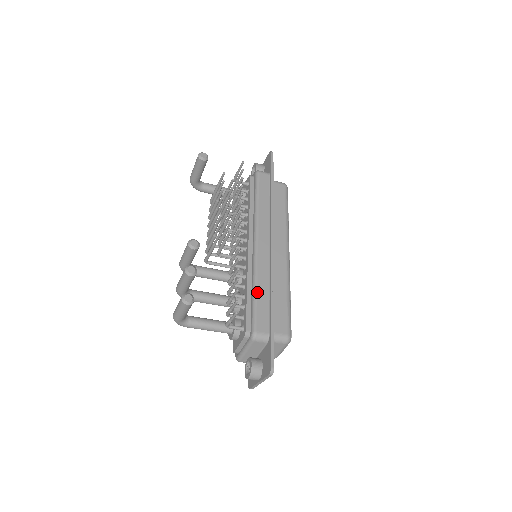
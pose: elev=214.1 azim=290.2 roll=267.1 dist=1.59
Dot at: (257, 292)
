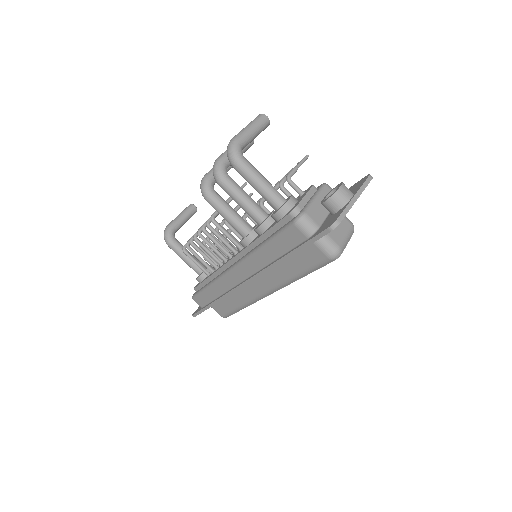
Dot at: occluded
